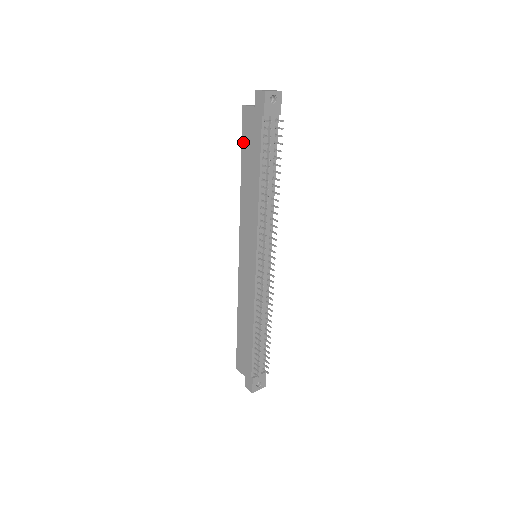
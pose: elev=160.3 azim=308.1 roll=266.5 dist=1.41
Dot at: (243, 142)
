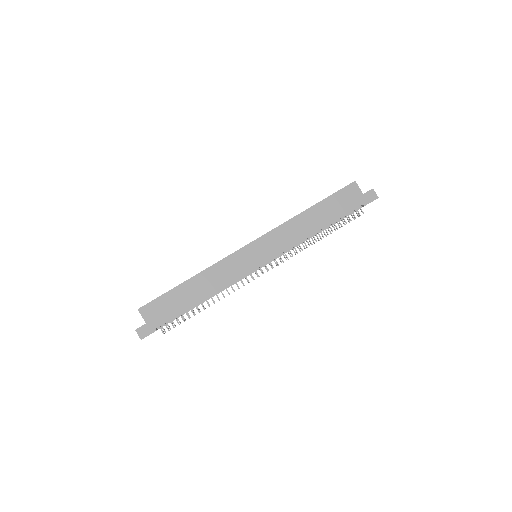
Dot at: (333, 196)
